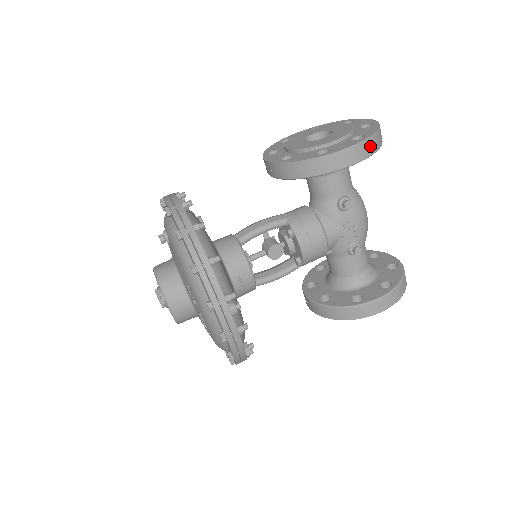
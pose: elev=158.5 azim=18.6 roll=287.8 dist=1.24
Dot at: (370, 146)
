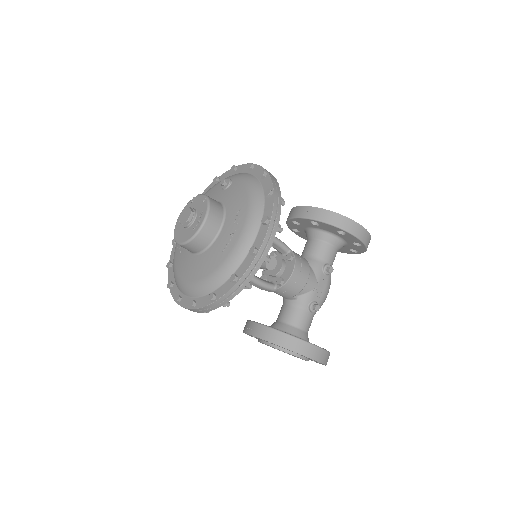
Dot at: (368, 240)
